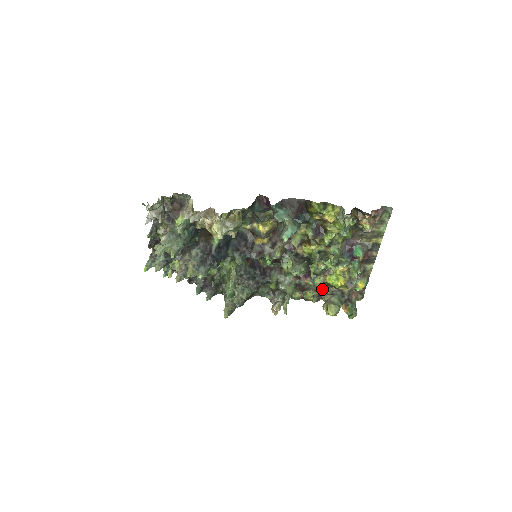
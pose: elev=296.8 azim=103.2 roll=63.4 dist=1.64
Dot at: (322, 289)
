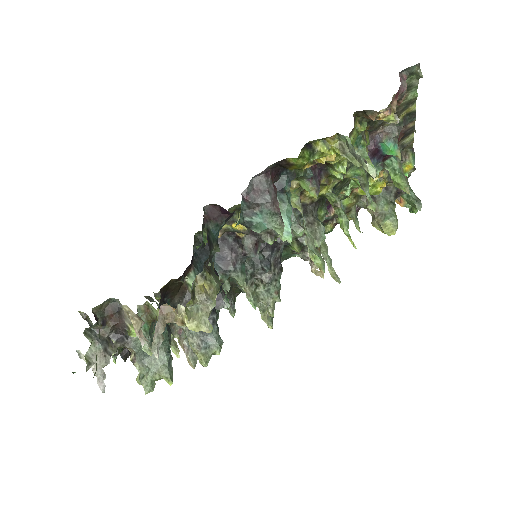
Dot at: occluded
